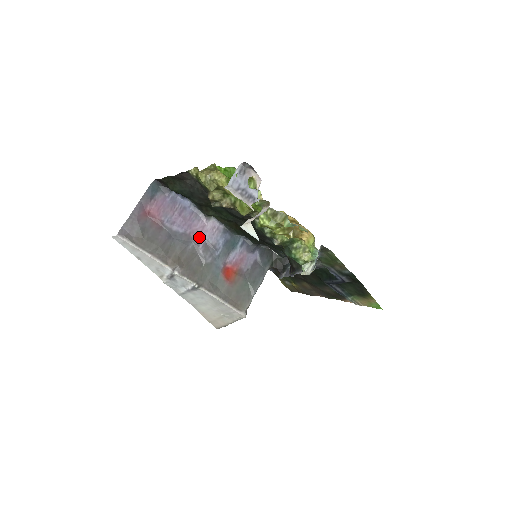
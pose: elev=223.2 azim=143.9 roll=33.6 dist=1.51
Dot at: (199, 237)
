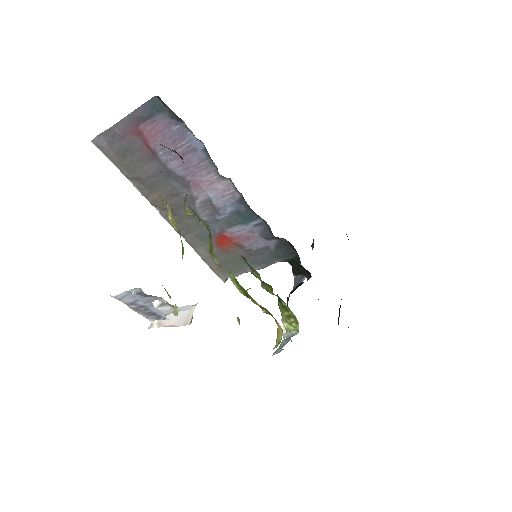
Dot at: (201, 190)
